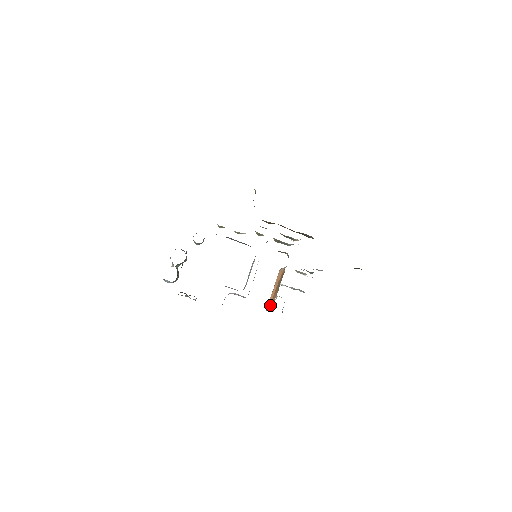
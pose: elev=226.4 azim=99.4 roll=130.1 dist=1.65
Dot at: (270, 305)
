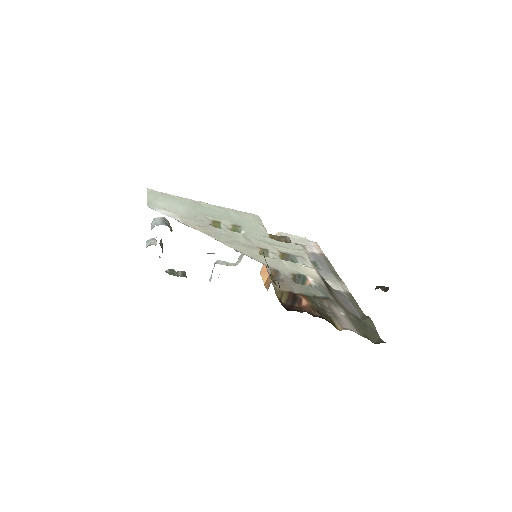
Dot at: (265, 277)
